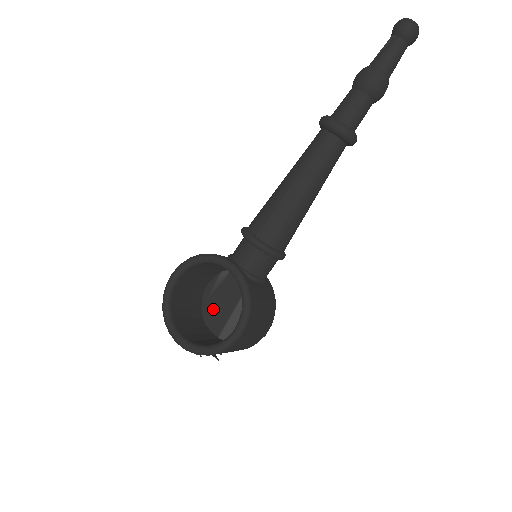
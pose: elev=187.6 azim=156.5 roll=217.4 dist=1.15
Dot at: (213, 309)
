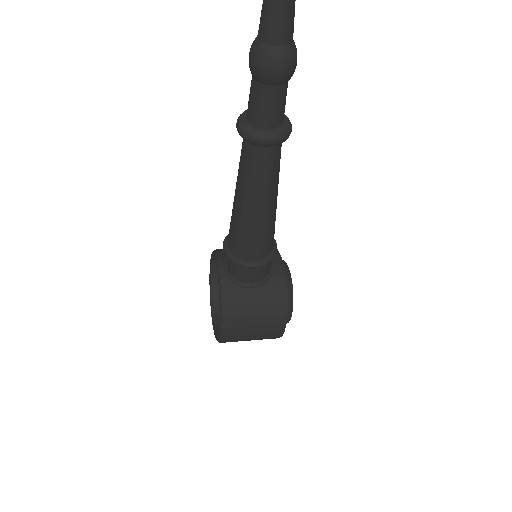
Dot at: occluded
